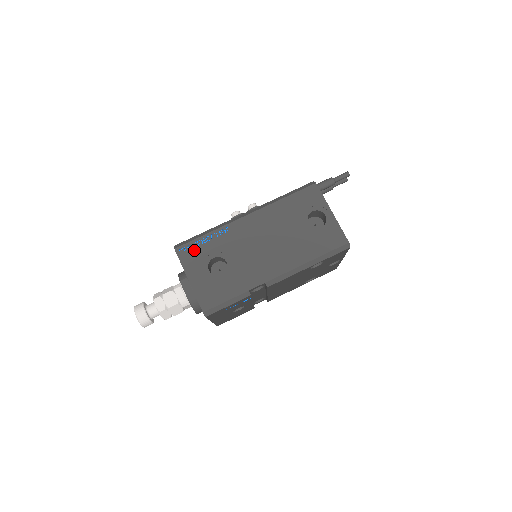
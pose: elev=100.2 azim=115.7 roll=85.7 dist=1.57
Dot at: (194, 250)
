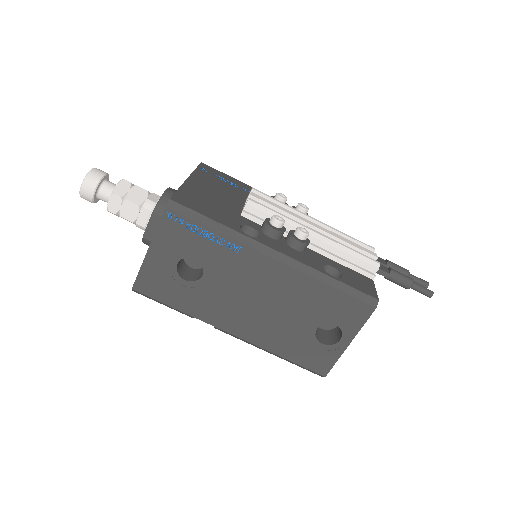
Dot at: (184, 231)
